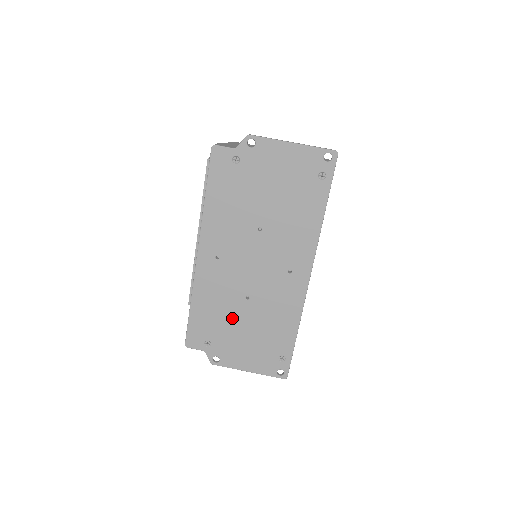
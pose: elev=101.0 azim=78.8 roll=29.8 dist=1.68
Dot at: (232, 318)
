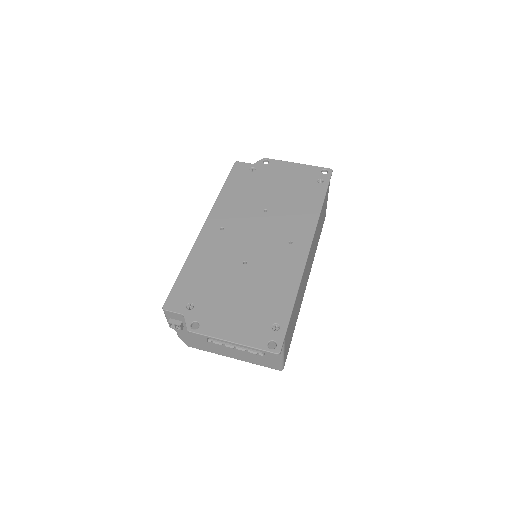
Dot at: (225, 281)
